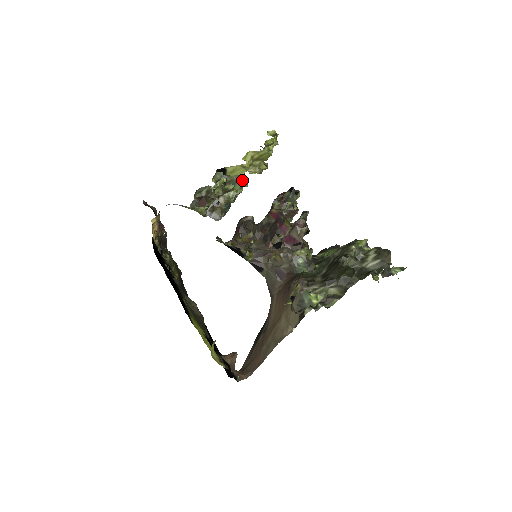
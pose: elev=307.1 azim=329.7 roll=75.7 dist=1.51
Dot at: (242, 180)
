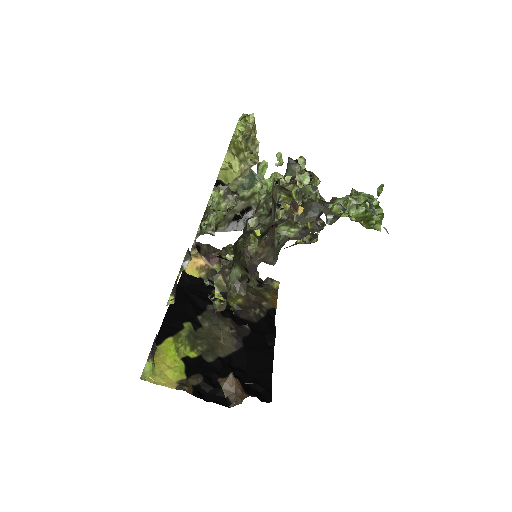
Dot at: (273, 177)
